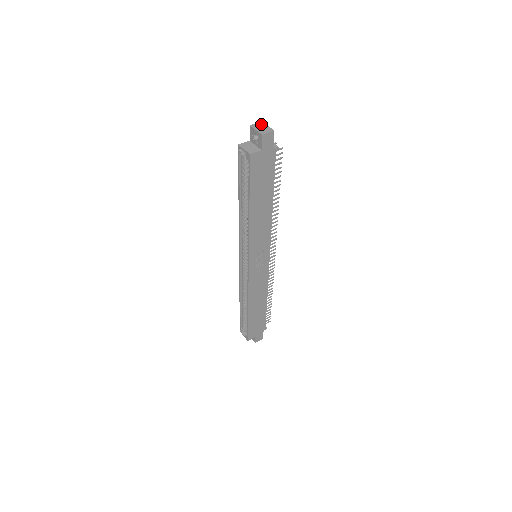
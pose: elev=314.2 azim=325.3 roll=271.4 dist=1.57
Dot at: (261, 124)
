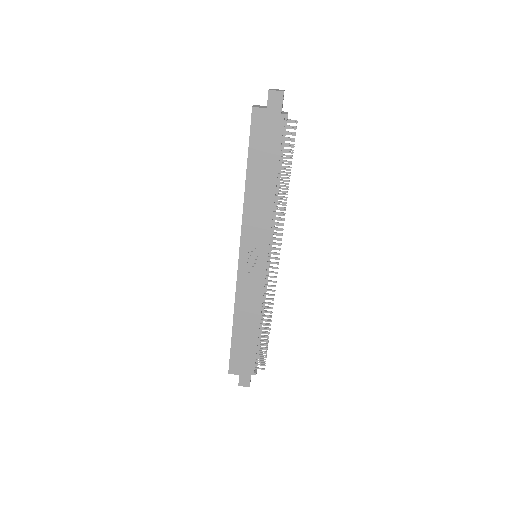
Dot at: (281, 90)
